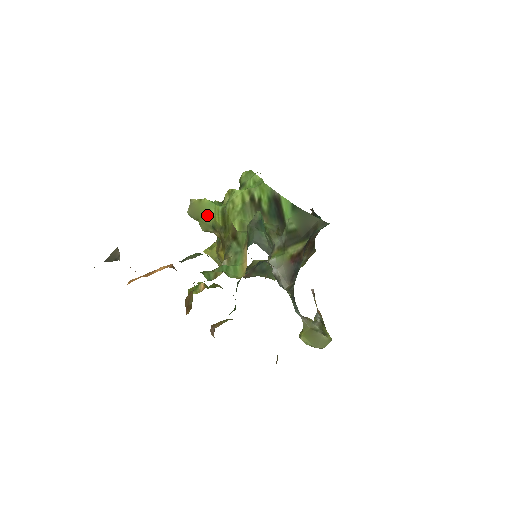
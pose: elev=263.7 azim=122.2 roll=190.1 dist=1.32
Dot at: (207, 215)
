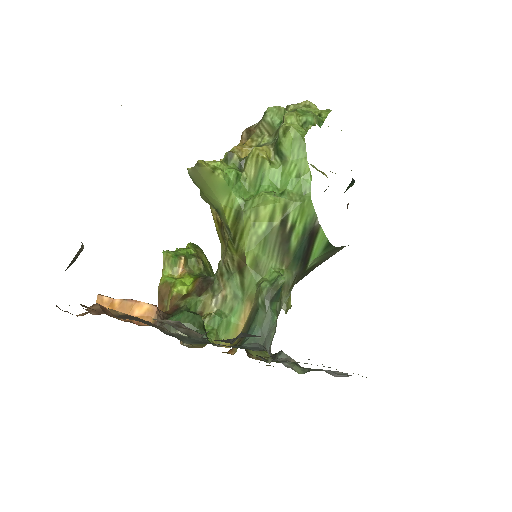
Dot at: (215, 197)
